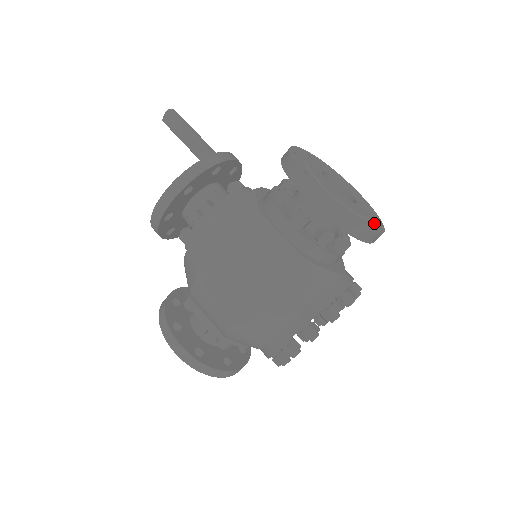
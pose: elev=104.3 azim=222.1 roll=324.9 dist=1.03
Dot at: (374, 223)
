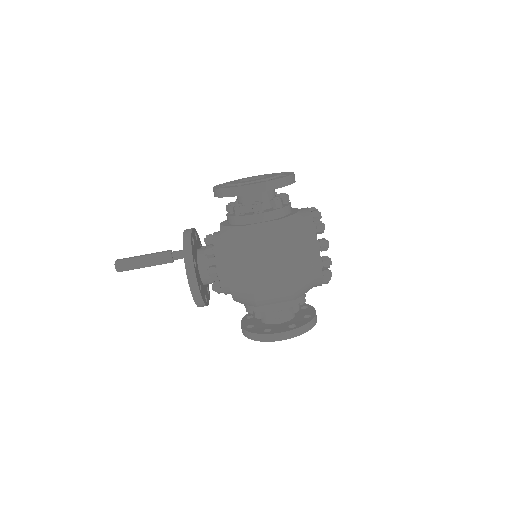
Dot at: occluded
